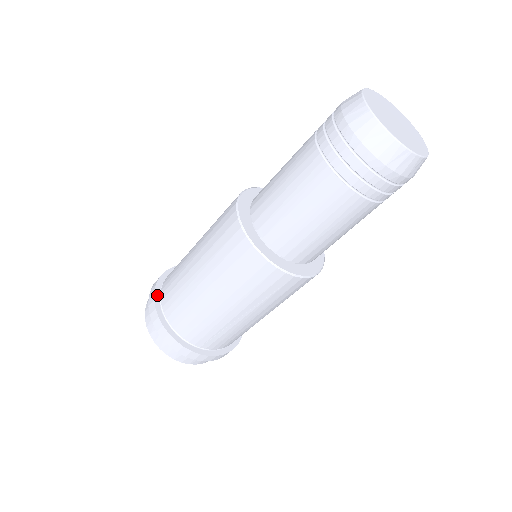
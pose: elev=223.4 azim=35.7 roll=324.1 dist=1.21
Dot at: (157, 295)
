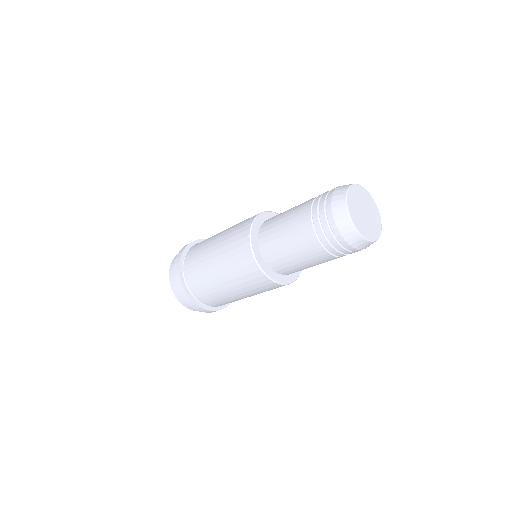
Dot at: (181, 265)
